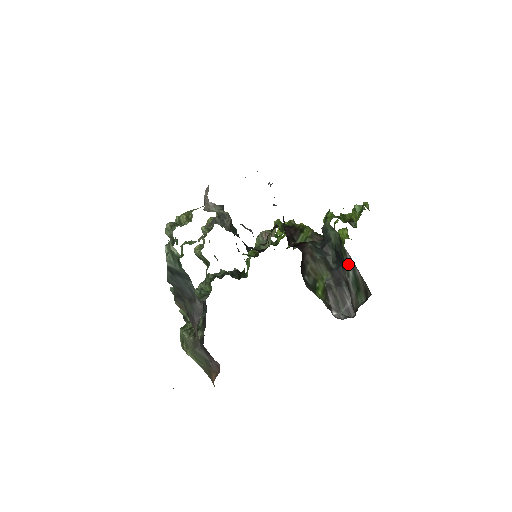
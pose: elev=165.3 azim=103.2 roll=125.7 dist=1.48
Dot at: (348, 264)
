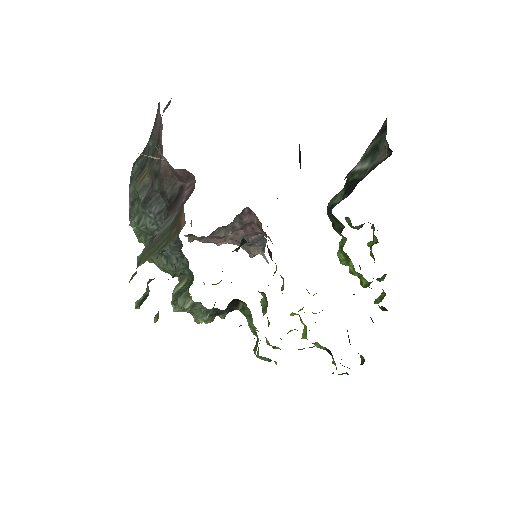
Dot at: (360, 170)
